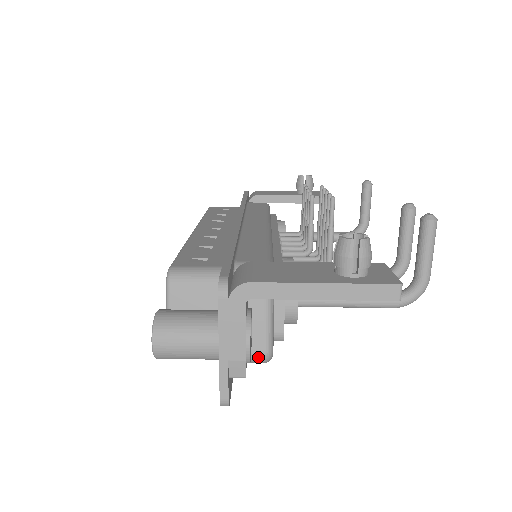
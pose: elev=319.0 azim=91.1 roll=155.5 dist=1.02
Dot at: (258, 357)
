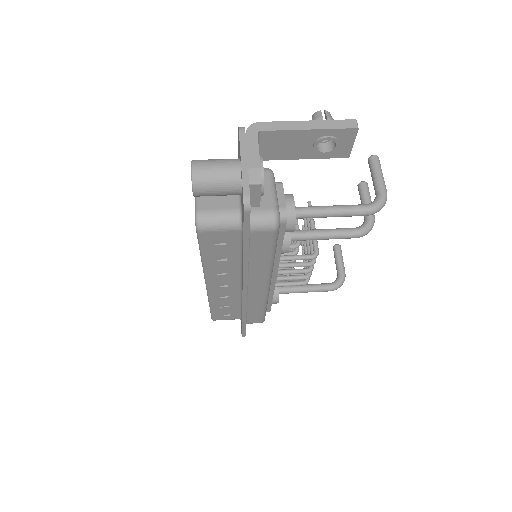
Dot at: (268, 215)
